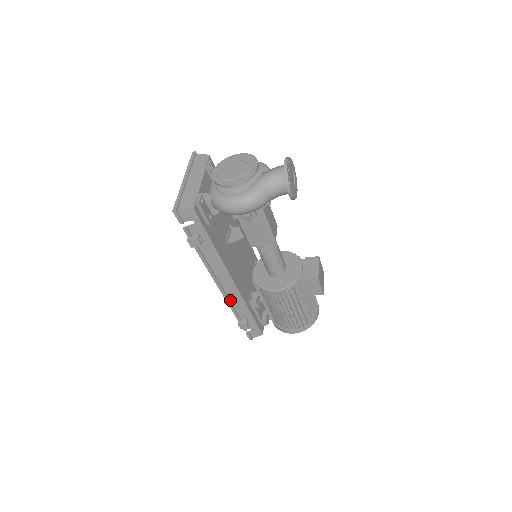
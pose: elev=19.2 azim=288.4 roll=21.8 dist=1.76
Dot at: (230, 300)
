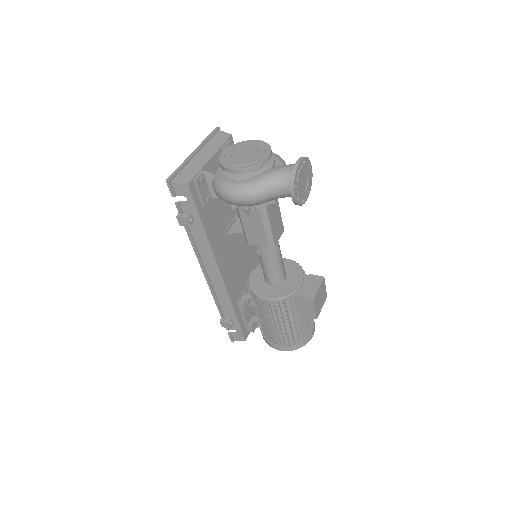
Dot at: (216, 293)
